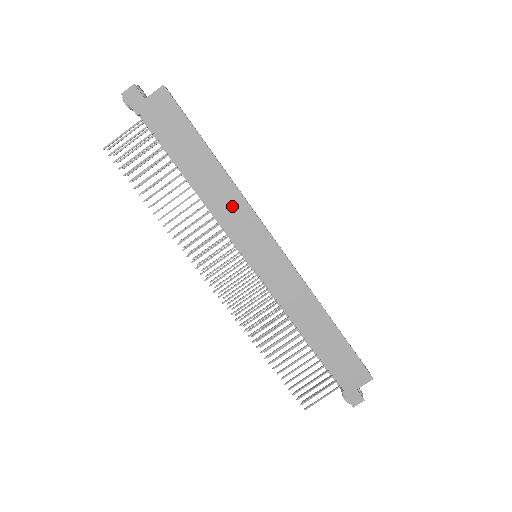
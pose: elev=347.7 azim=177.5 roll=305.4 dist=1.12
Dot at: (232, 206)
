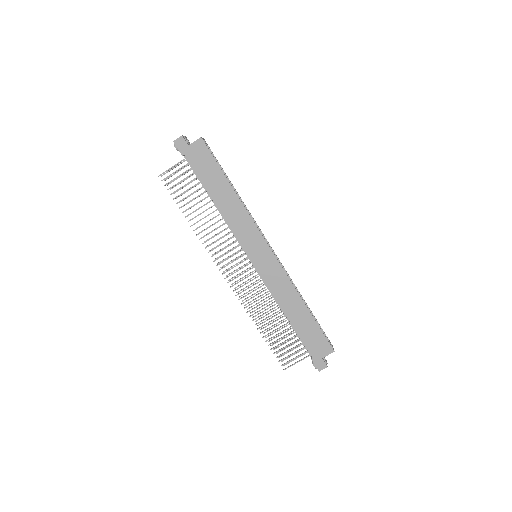
Dot at: (241, 220)
